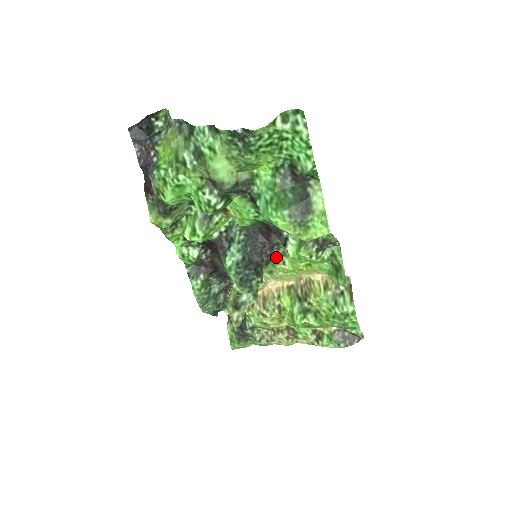
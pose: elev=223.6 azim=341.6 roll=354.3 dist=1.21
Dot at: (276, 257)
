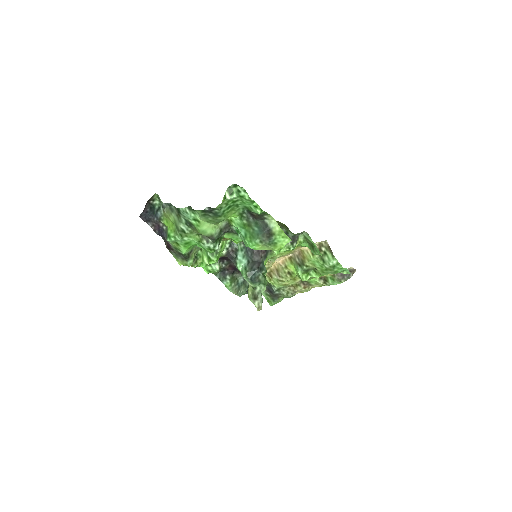
Dot at: occluded
